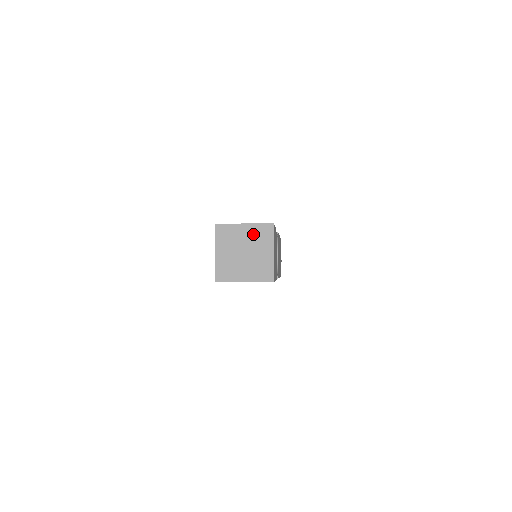
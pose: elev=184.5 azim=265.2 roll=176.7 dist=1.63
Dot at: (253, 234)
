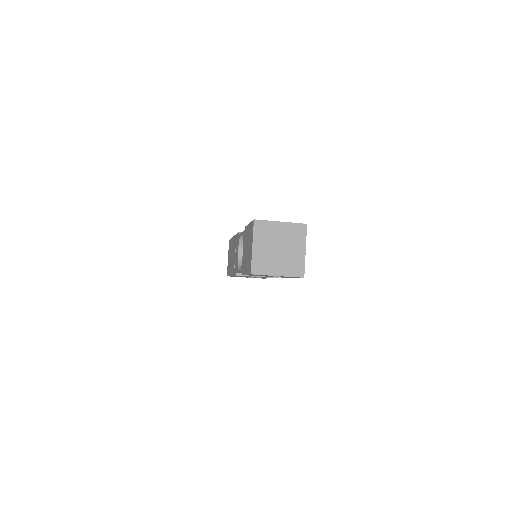
Dot at: (288, 232)
